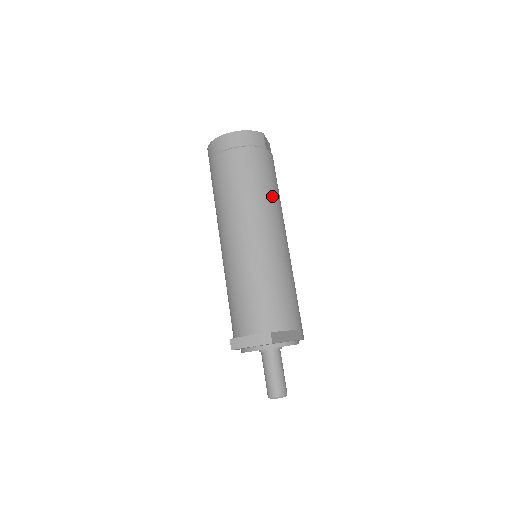
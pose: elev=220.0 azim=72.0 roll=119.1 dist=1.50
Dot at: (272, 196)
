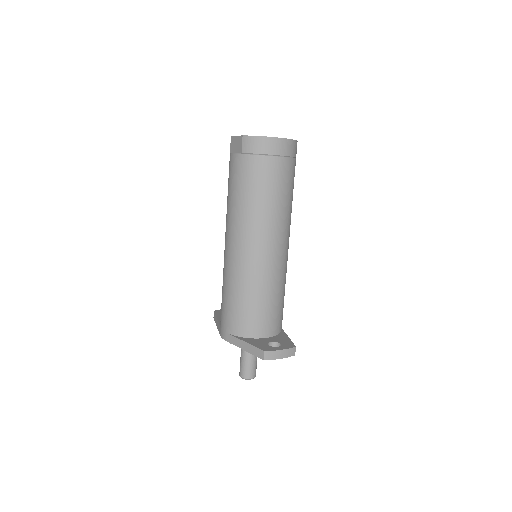
Dot at: occluded
